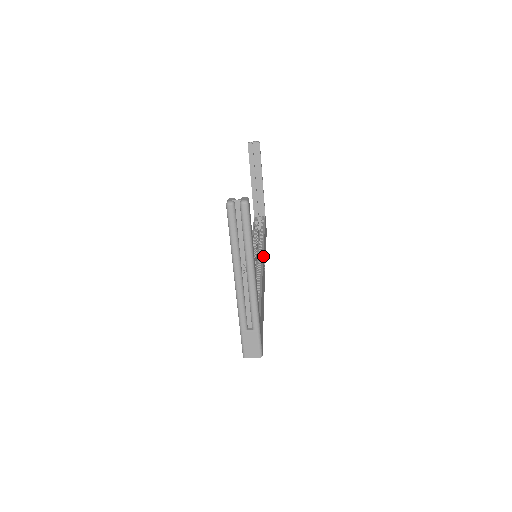
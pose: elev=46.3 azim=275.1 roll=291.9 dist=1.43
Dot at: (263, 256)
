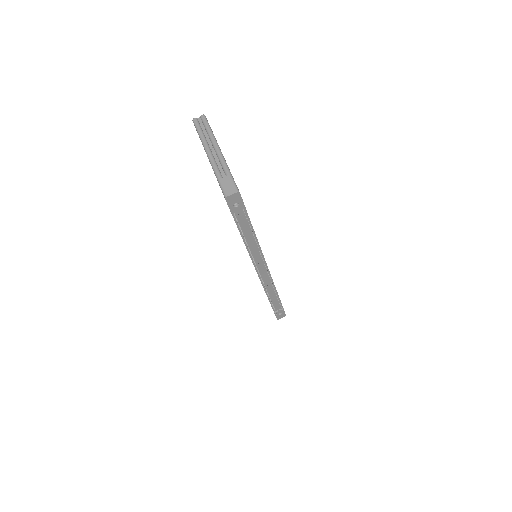
Dot at: occluded
